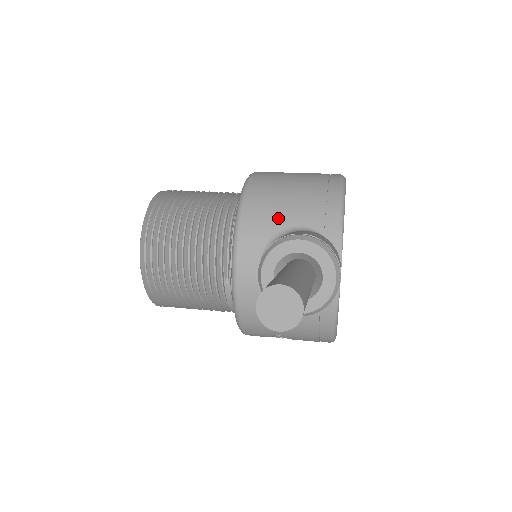
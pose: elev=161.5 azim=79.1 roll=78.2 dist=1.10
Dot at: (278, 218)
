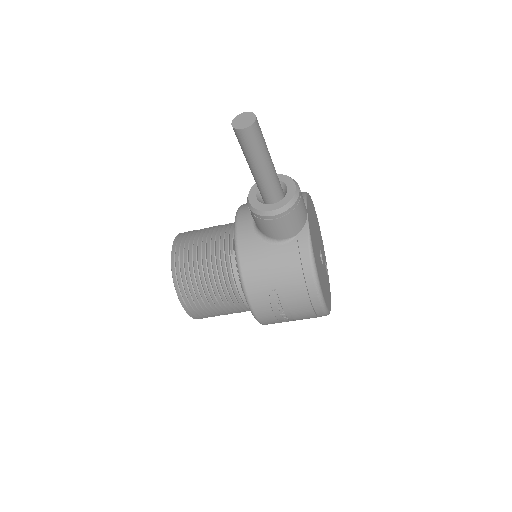
Dot at: occluded
